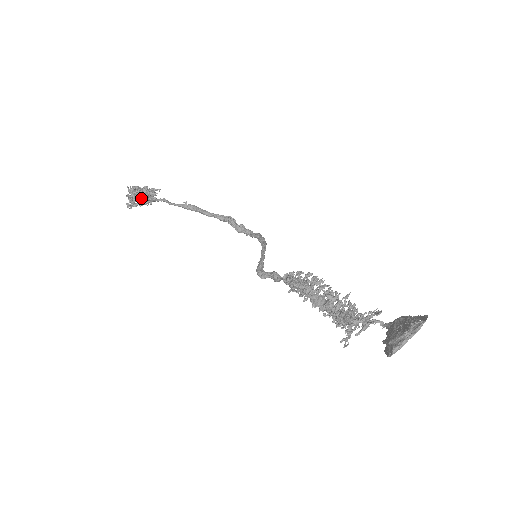
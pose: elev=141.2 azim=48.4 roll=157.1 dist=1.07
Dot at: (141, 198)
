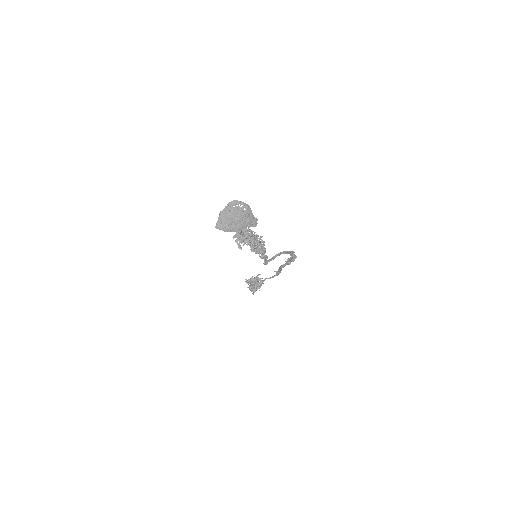
Dot at: (252, 284)
